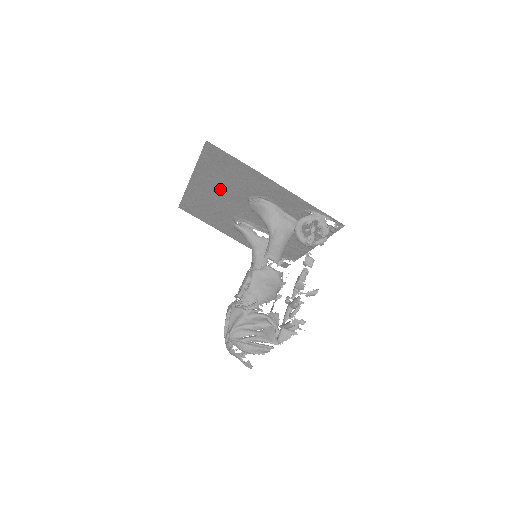
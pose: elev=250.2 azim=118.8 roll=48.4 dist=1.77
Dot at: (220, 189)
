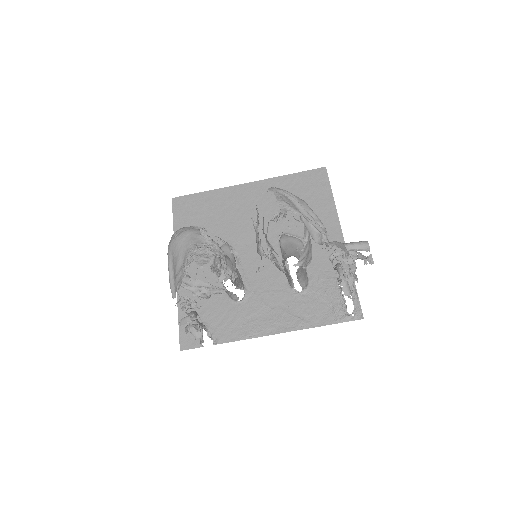
Dot at: (265, 209)
